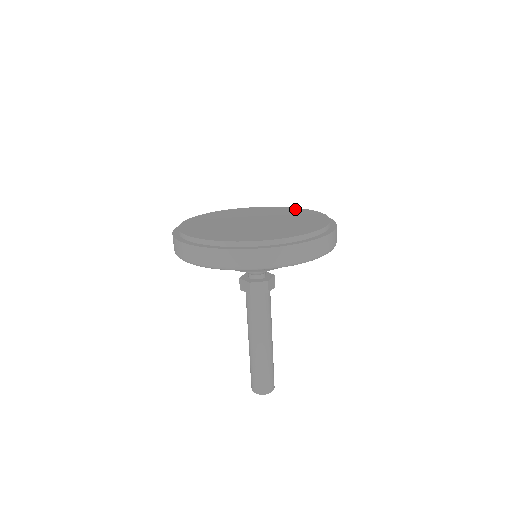
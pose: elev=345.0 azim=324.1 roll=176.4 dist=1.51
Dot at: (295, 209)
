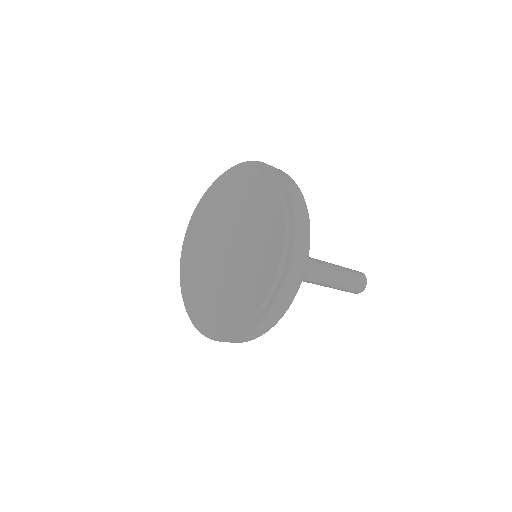
Dot at: (273, 201)
